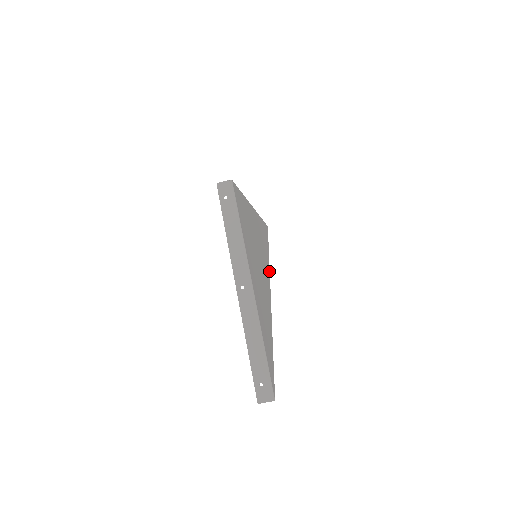
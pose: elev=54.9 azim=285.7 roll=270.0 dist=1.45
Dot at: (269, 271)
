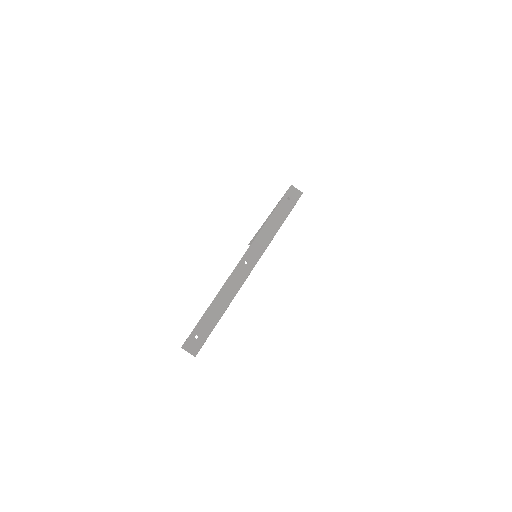
Dot at: occluded
